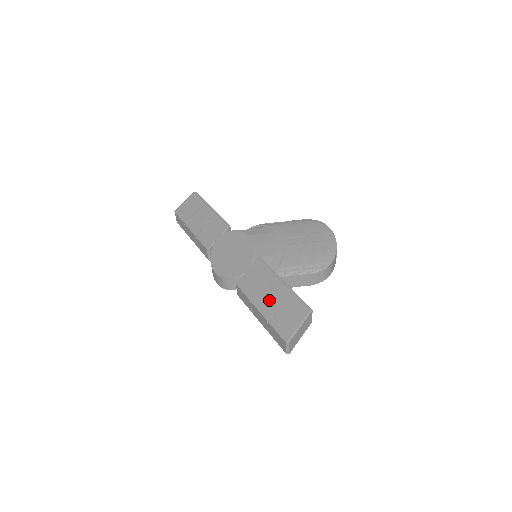
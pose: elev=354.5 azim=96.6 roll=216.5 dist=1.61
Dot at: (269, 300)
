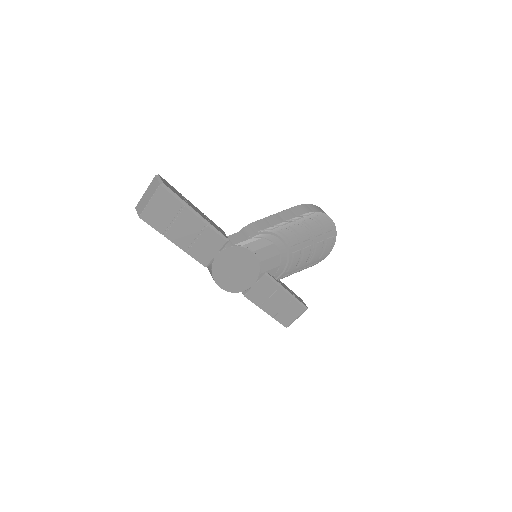
Dot at: (275, 306)
